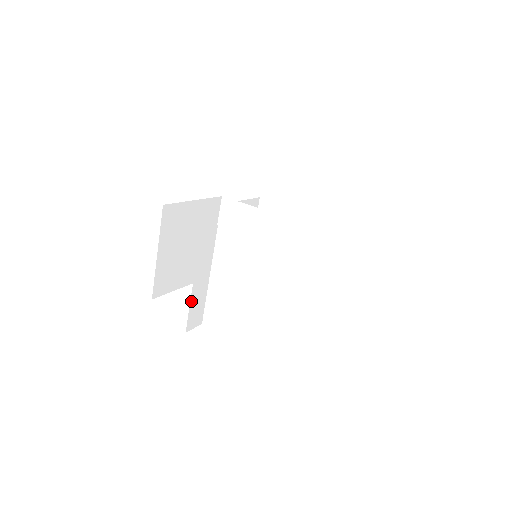
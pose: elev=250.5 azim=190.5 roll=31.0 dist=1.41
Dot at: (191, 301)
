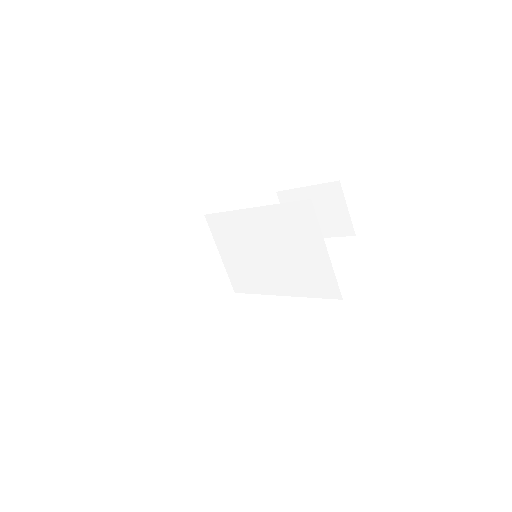
Dot at: (177, 330)
